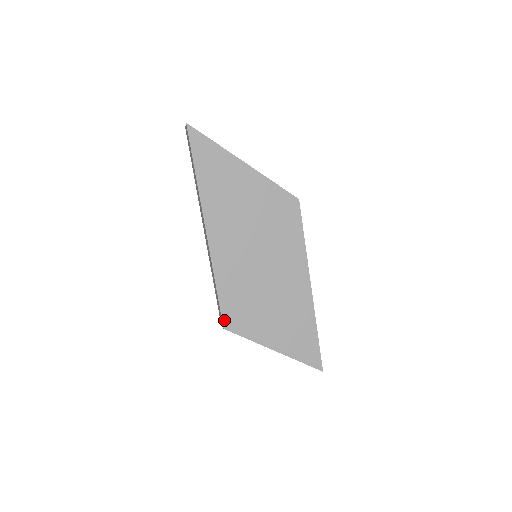
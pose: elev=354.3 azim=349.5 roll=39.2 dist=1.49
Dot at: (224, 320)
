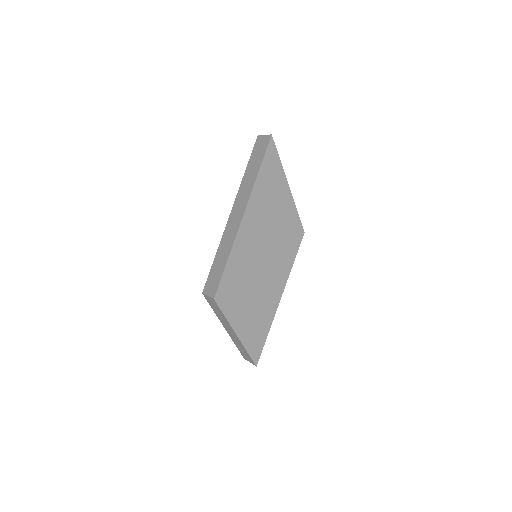
Dot at: (218, 292)
